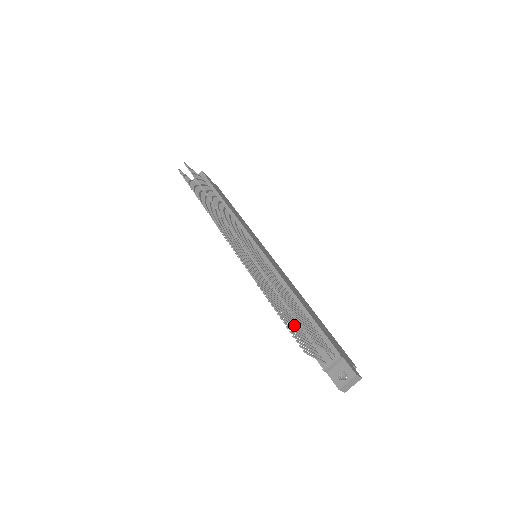
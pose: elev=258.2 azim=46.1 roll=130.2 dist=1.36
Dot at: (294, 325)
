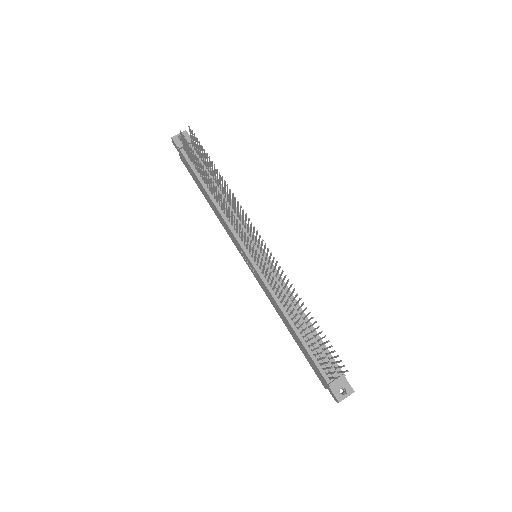
Dot at: occluded
